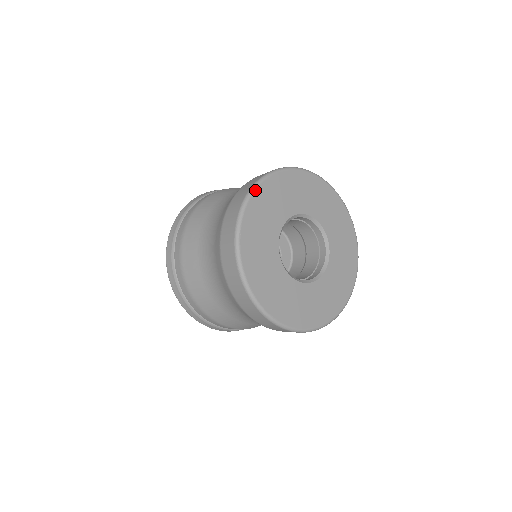
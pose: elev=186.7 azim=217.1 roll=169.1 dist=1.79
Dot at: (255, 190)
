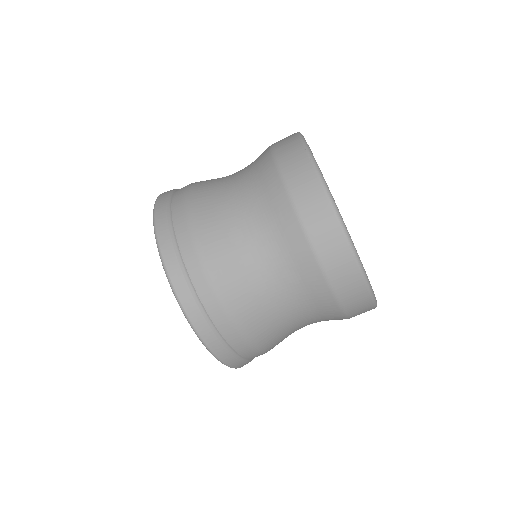
Dot at: occluded
